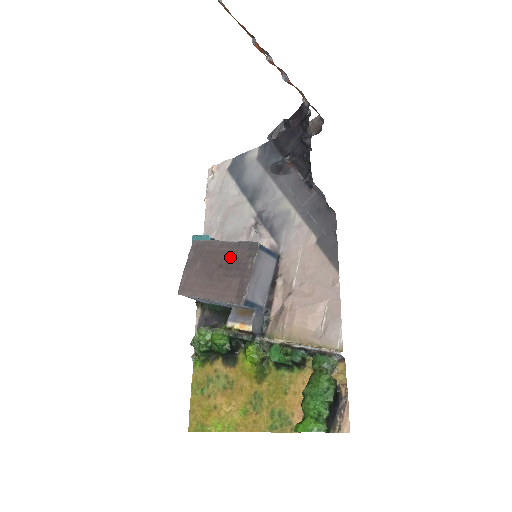
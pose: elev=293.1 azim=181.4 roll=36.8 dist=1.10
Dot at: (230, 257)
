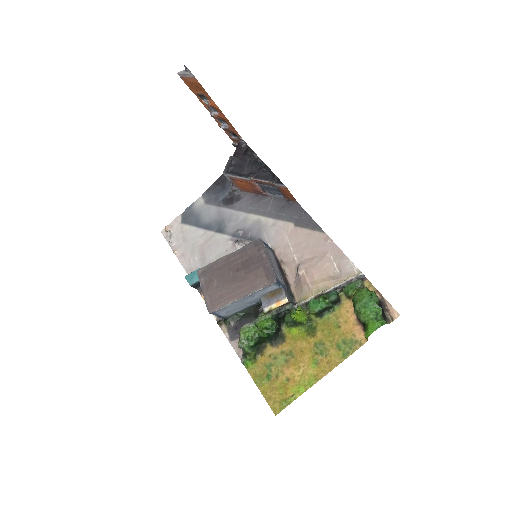
Dot at: (243, 260)
